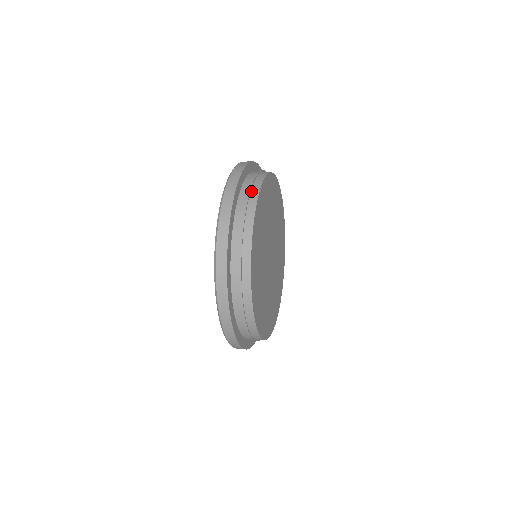
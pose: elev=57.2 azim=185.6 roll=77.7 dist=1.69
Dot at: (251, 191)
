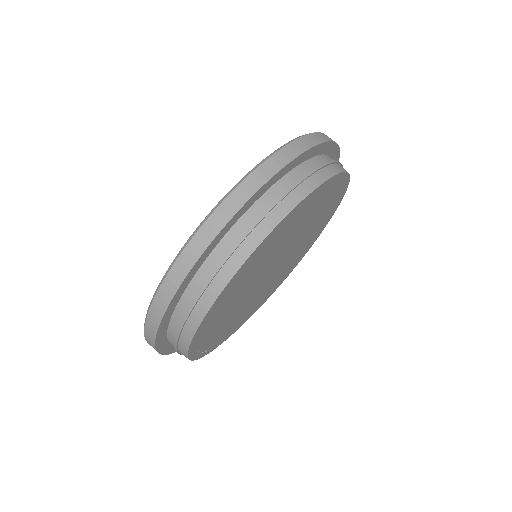
Dot at: (342, 166)
